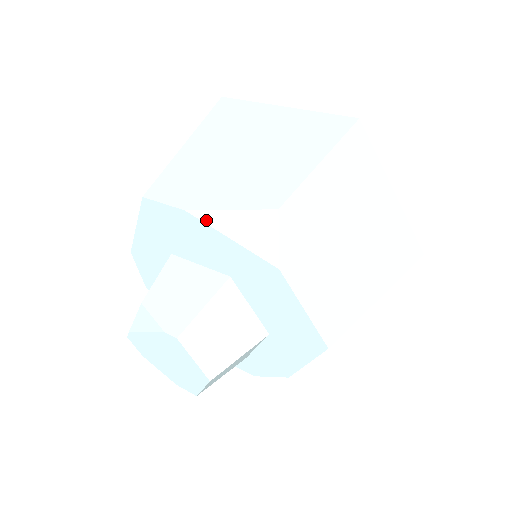
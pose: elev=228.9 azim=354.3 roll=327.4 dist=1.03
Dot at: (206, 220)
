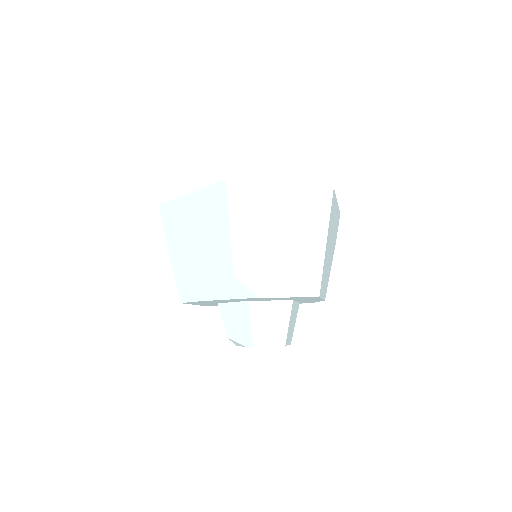
Dot at: (213, 299)
